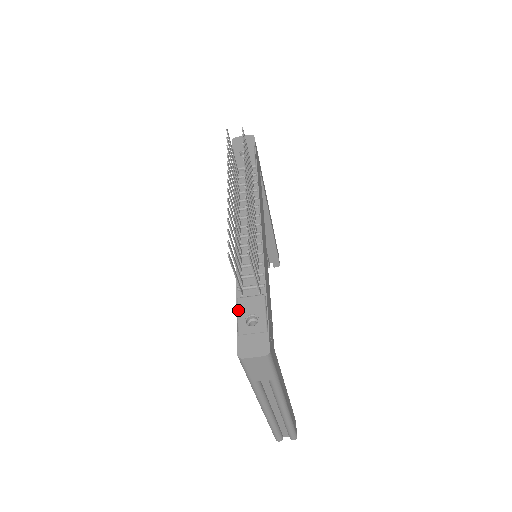
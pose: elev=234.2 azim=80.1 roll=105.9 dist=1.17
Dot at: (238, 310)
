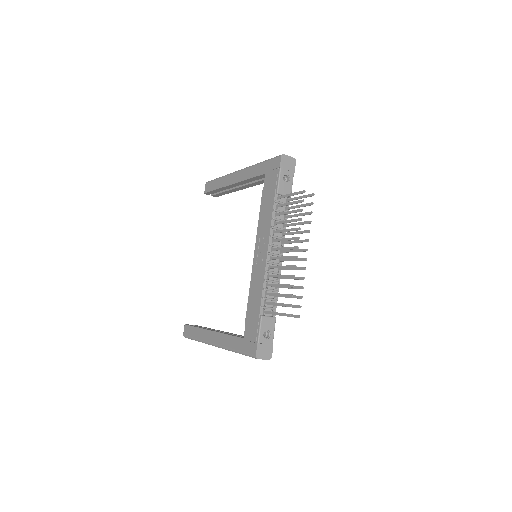
Dot at: (261, 325)
